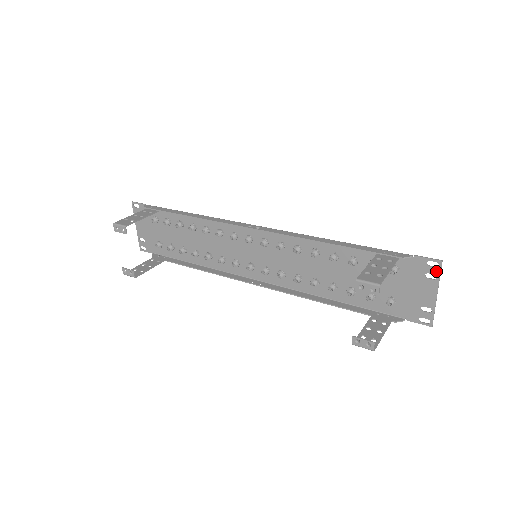
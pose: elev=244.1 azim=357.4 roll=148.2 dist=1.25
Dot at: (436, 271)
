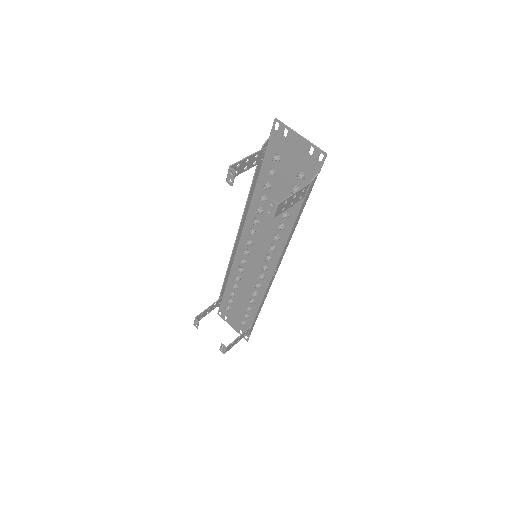
Dot at: (282, 127)
